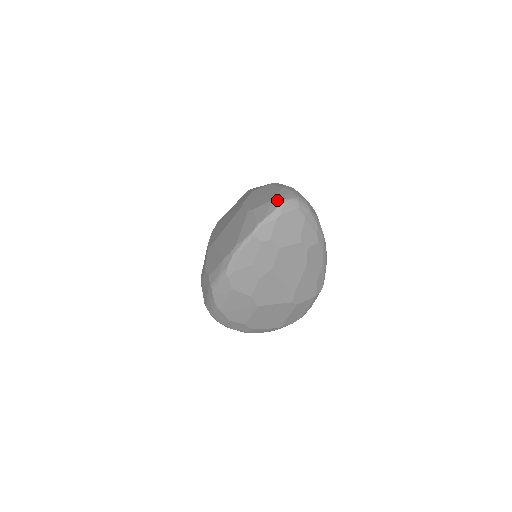
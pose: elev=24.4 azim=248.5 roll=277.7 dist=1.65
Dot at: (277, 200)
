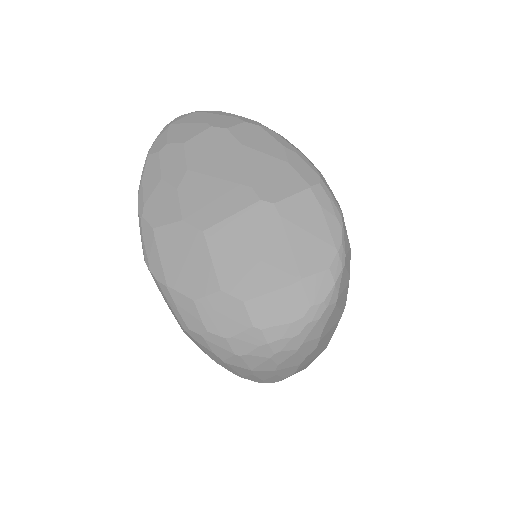
Dot at: occluded
